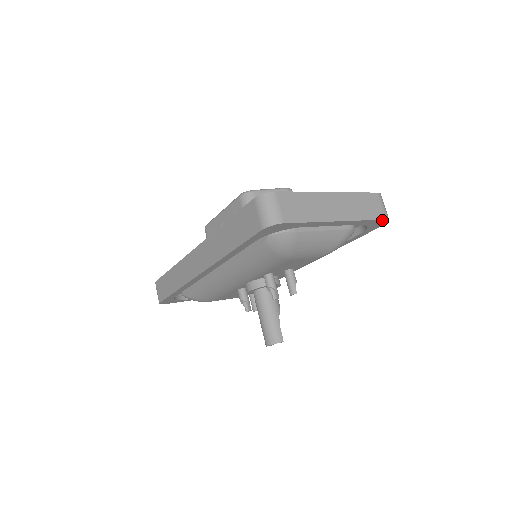
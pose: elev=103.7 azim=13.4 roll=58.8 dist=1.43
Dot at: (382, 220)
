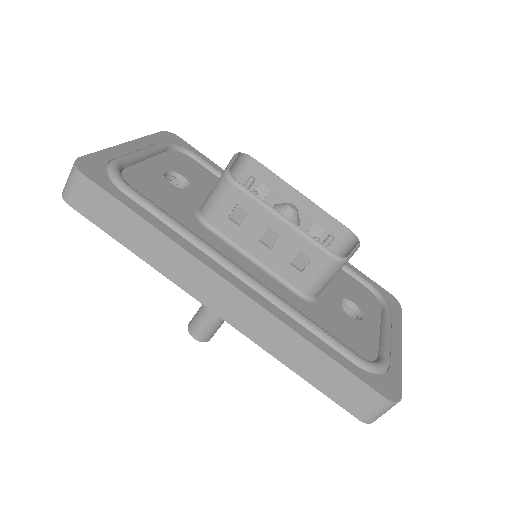
Dot at: occluded
